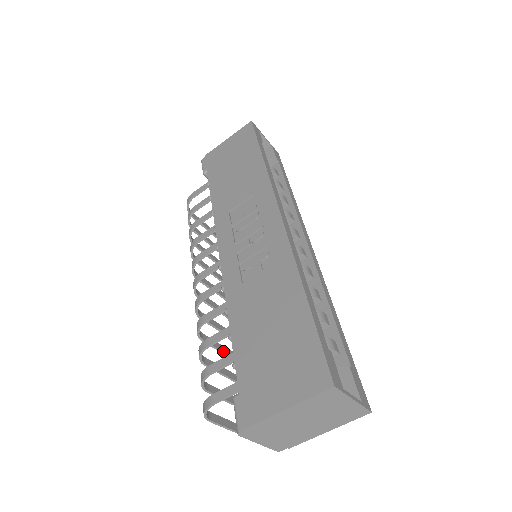
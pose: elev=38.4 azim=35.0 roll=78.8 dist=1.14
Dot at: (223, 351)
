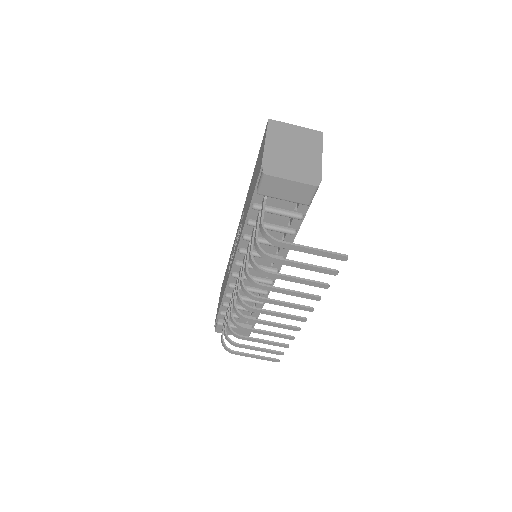
Dot at: (289, 290)
